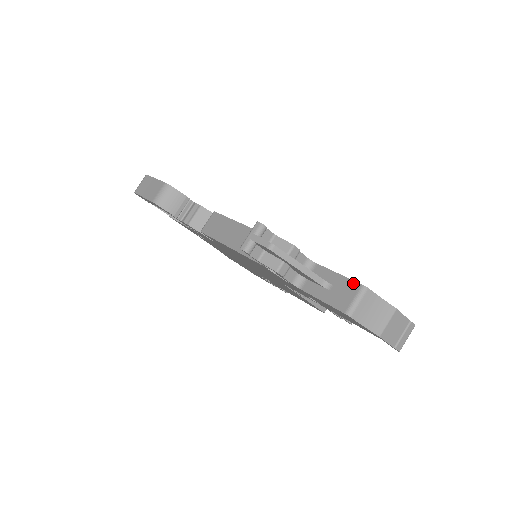
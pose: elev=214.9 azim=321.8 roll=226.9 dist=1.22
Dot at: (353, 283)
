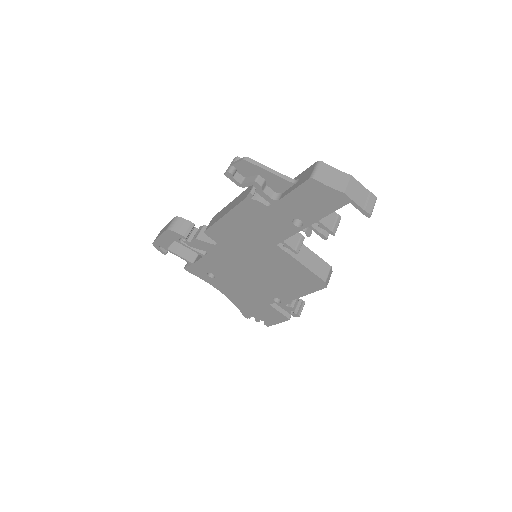
Dot at: (311, 166)
